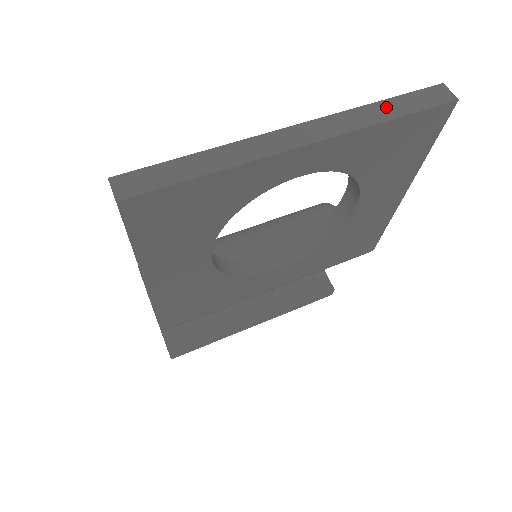
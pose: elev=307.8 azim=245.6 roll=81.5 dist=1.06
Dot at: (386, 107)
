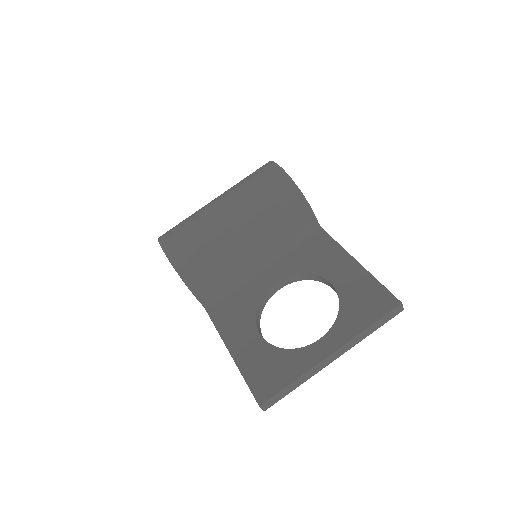
Dot at: (372, 328)
